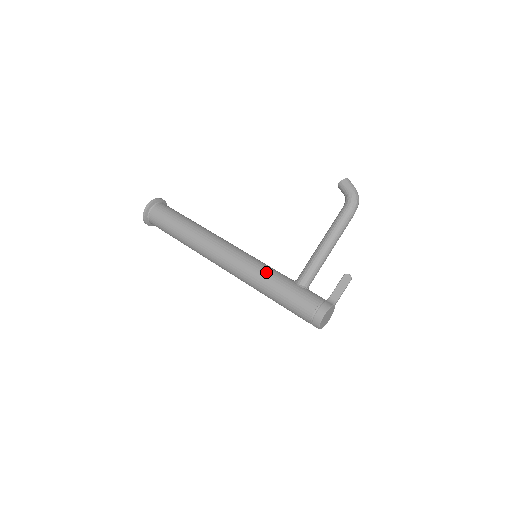
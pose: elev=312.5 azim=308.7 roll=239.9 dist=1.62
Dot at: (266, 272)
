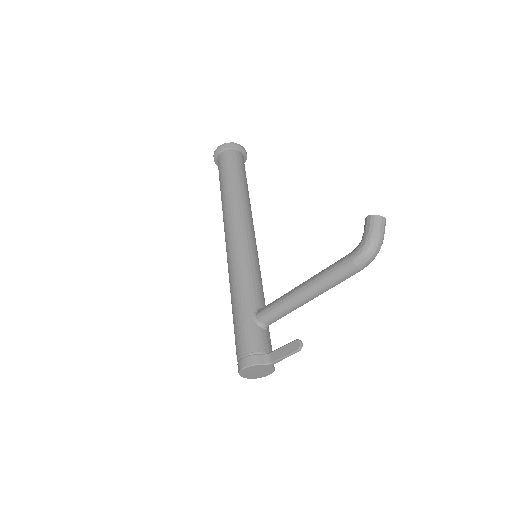
Dot at: (240, 281)
